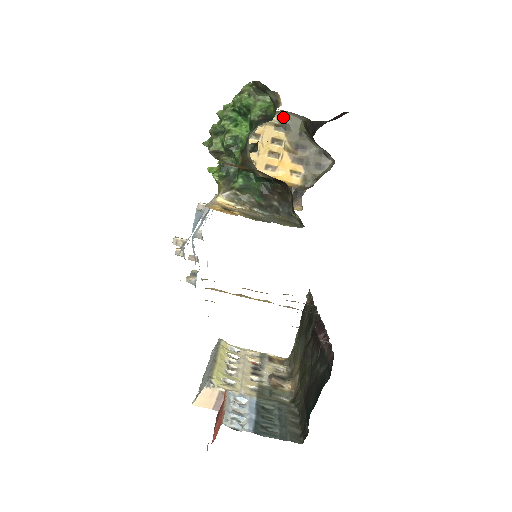
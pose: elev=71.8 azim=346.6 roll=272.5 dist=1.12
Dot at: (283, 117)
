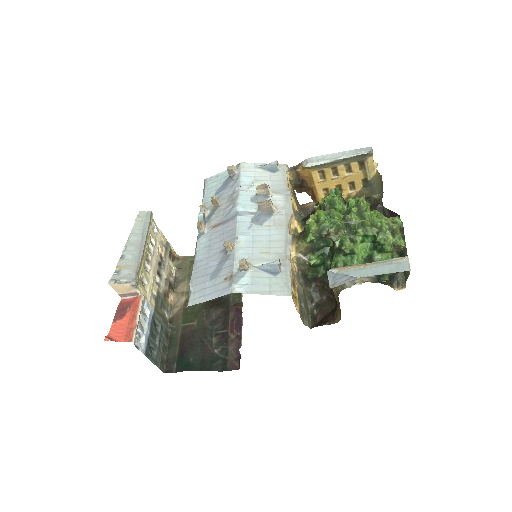
Dot at: (376, 181)
